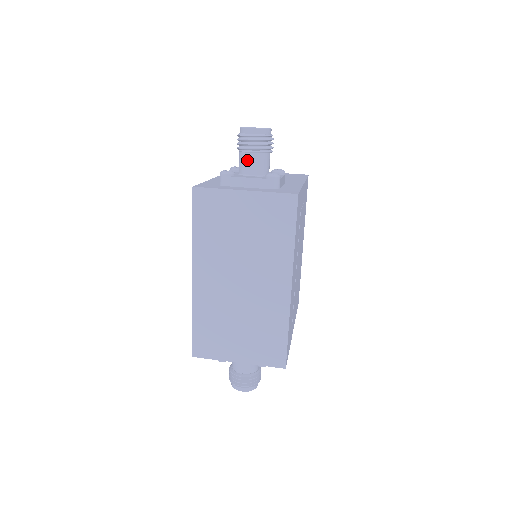
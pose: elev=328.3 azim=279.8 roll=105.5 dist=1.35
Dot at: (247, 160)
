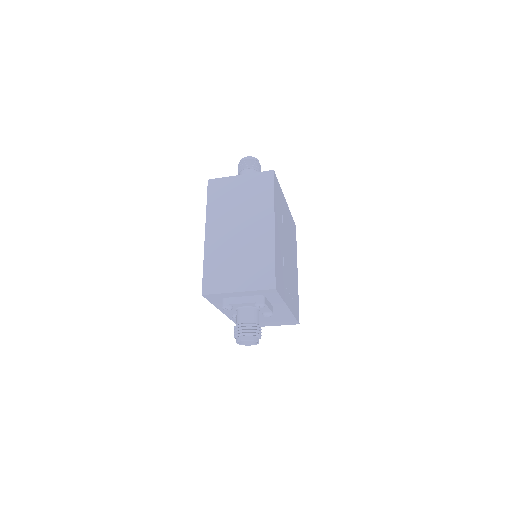
Dot at: (244, 173)
